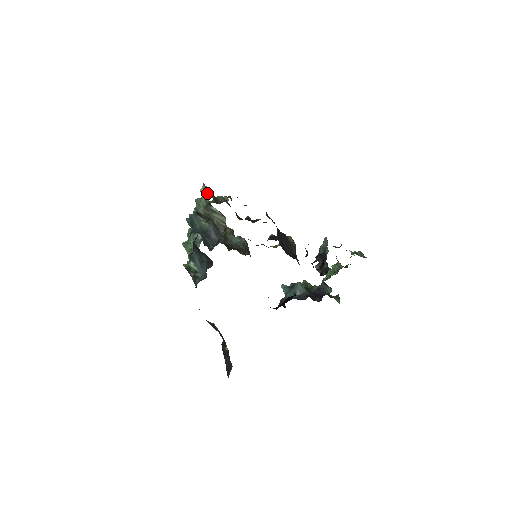
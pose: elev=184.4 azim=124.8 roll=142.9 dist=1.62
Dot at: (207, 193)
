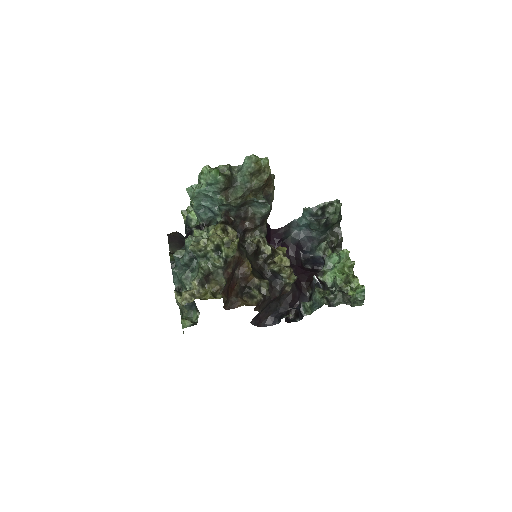
Dot at: (184, 308)
